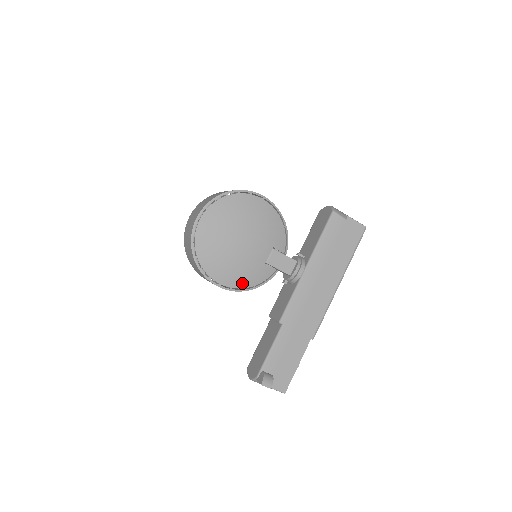
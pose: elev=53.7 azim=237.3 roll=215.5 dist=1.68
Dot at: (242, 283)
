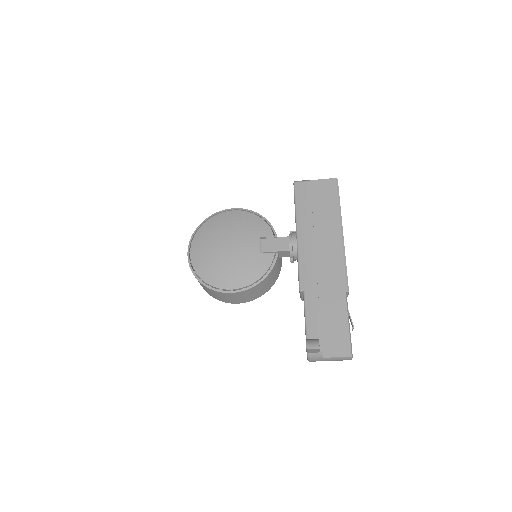
Dot at: (250, 279)
